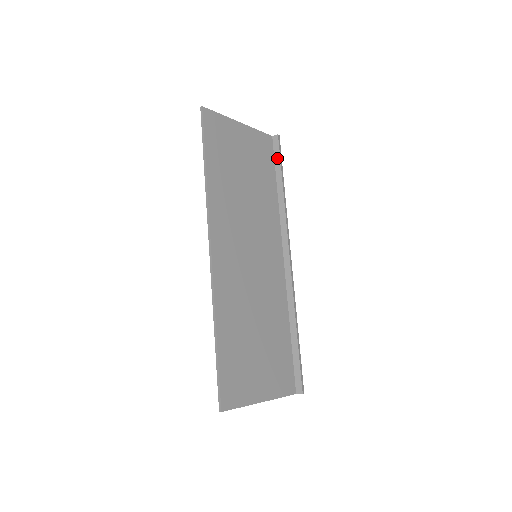
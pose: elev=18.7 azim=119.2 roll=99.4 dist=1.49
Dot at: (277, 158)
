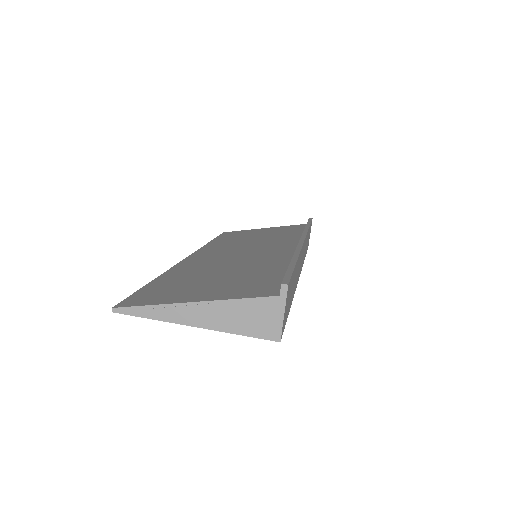
Dot at: occluded
